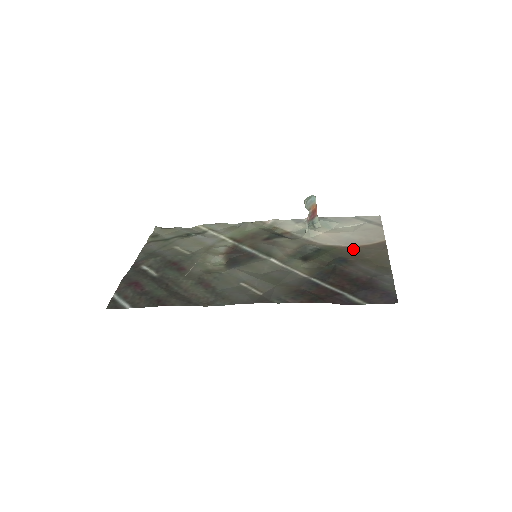
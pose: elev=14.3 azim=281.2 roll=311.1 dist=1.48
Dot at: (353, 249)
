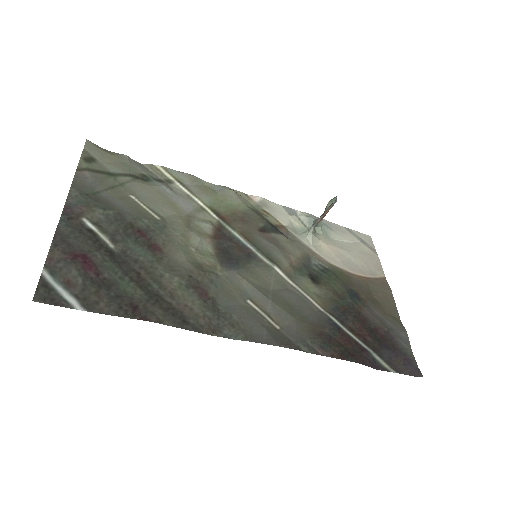
Dot at: (360, 280)
